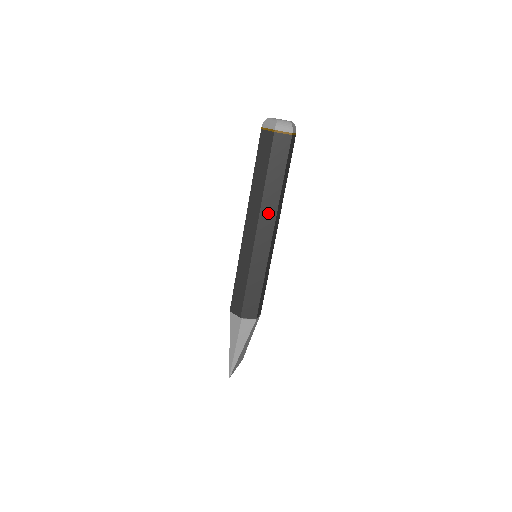
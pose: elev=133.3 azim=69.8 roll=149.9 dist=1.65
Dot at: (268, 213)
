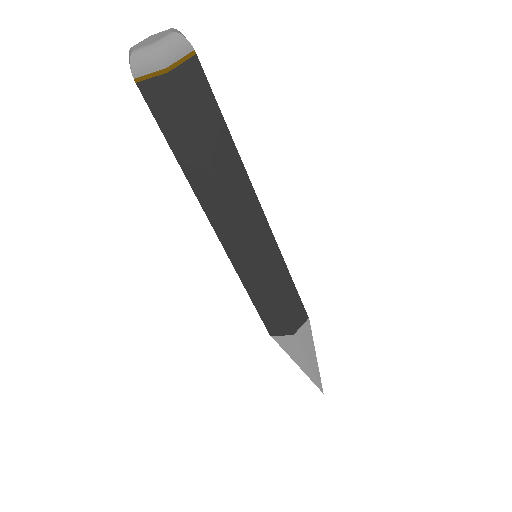
Dot at: (243, 198)
